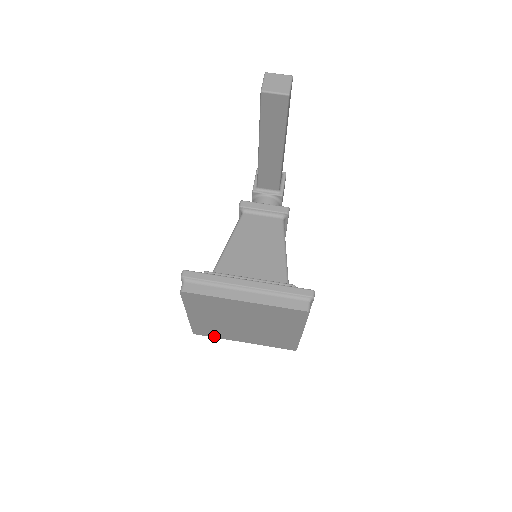
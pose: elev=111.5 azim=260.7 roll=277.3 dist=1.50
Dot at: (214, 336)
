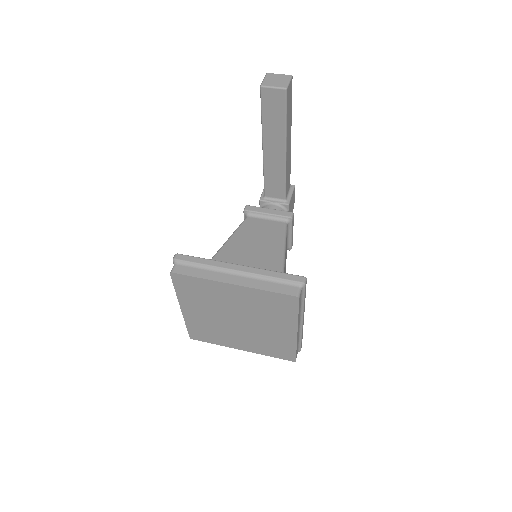
Dot at: (211, 341)
